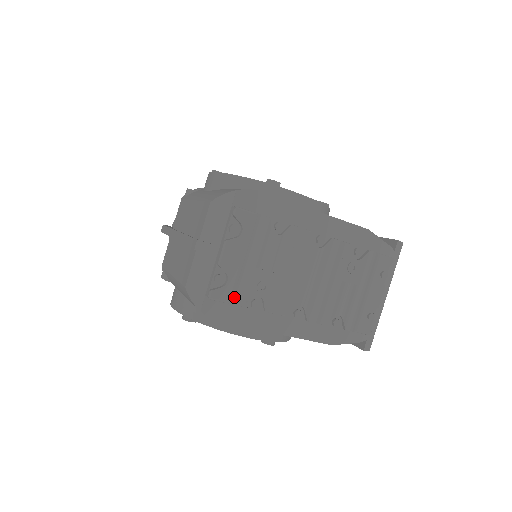
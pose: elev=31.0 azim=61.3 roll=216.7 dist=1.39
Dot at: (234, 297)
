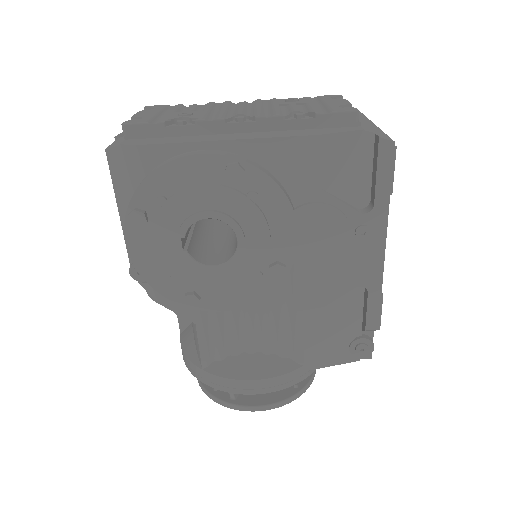
Dot at: (153, 122)
